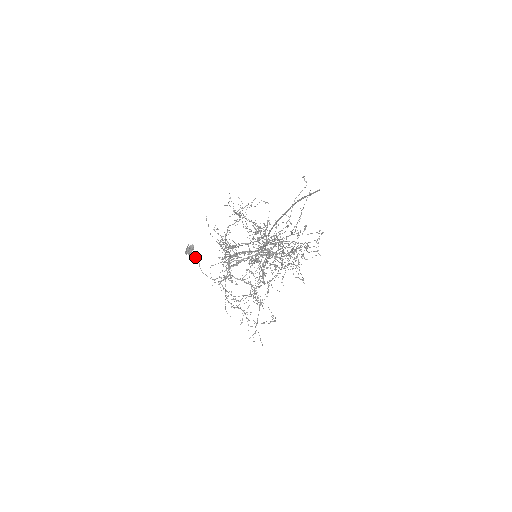
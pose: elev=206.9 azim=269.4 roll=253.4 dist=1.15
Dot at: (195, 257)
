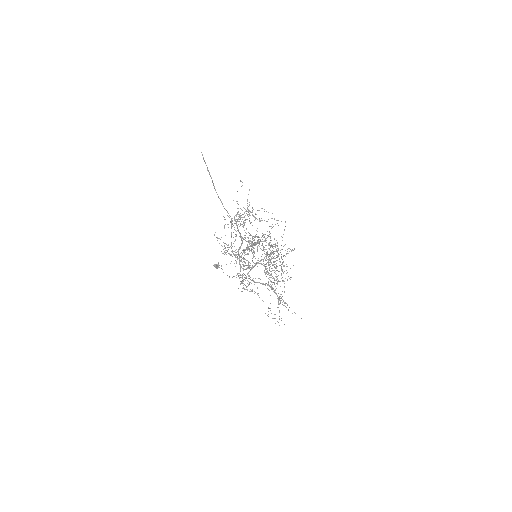
Dot at: occluded
